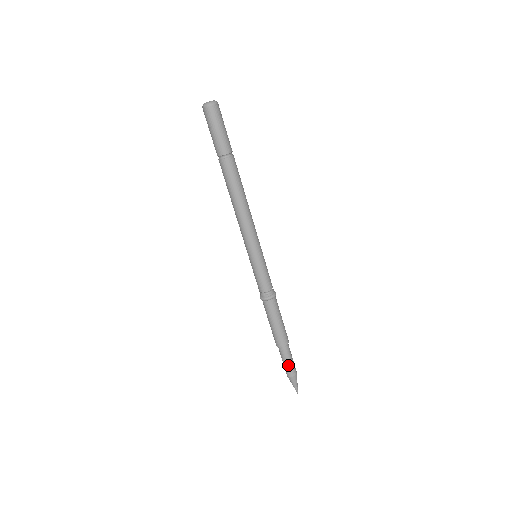
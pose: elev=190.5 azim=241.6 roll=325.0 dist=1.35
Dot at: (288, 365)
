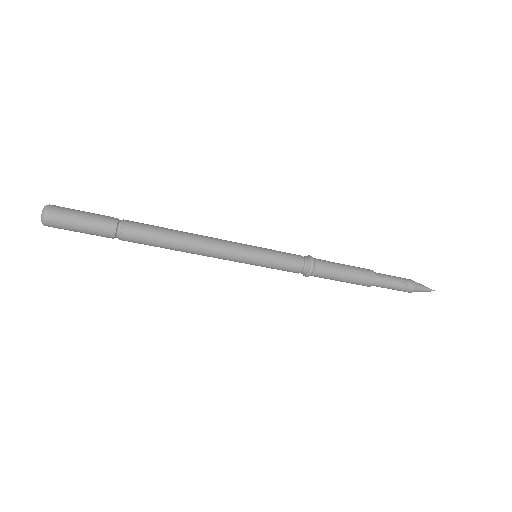
Dot at: (395, 289)
